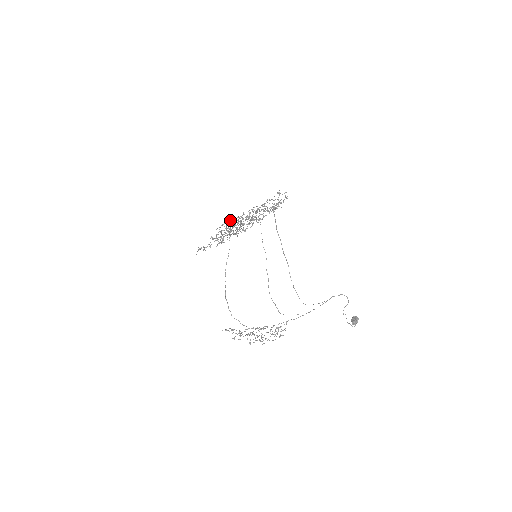
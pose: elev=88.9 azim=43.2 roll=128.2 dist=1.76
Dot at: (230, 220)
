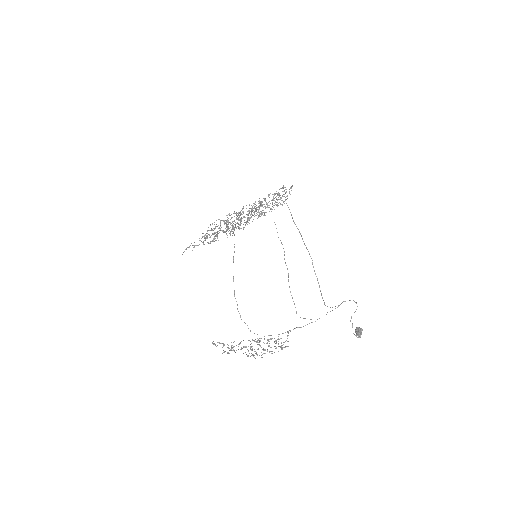
Dot at: (226, 215)
